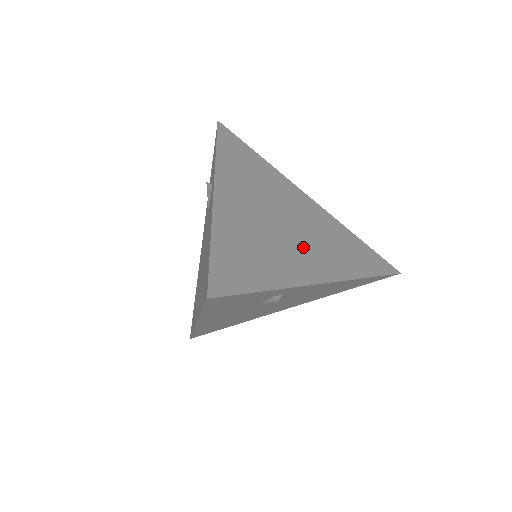
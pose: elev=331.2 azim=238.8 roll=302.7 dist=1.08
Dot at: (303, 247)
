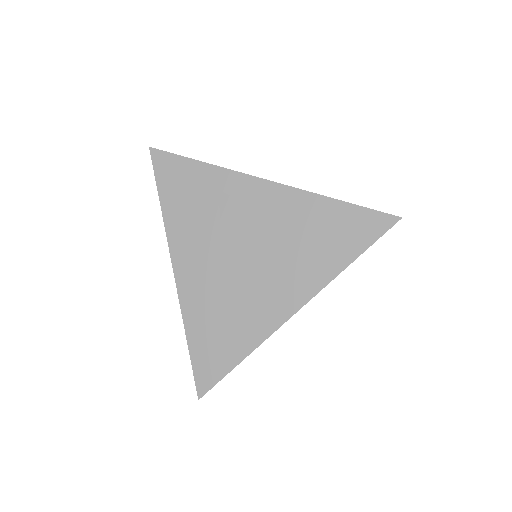
Dot at: occluded
